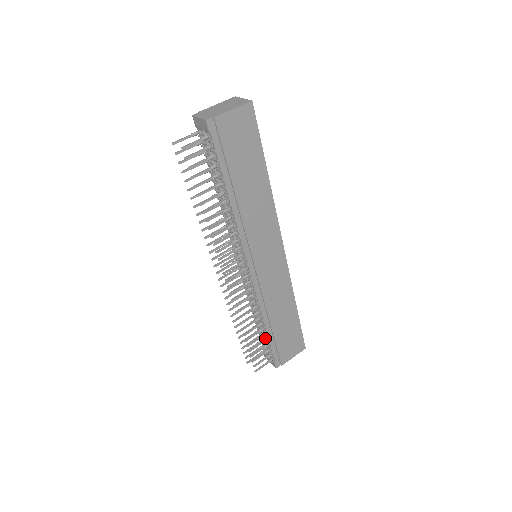
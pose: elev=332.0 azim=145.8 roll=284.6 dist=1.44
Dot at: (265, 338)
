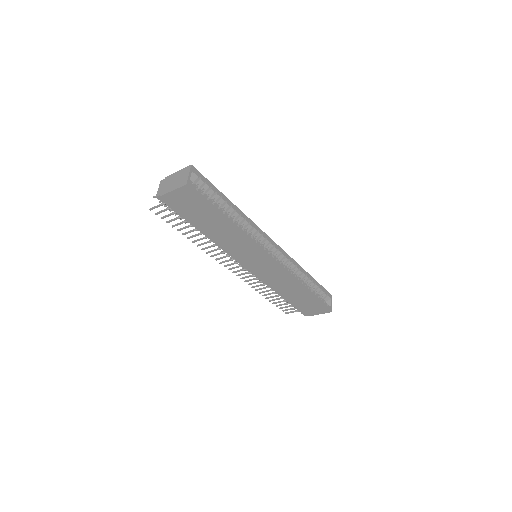
Dot at: occluded
